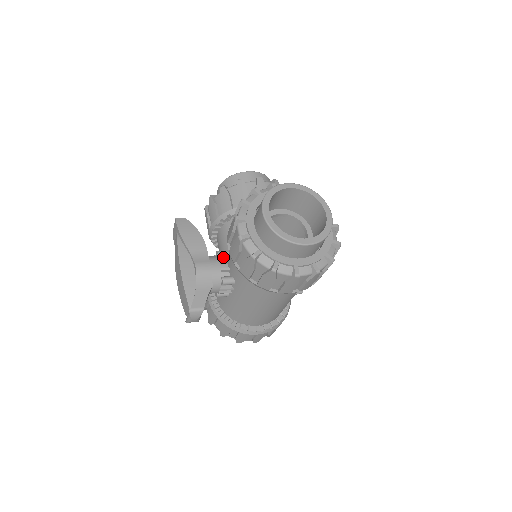
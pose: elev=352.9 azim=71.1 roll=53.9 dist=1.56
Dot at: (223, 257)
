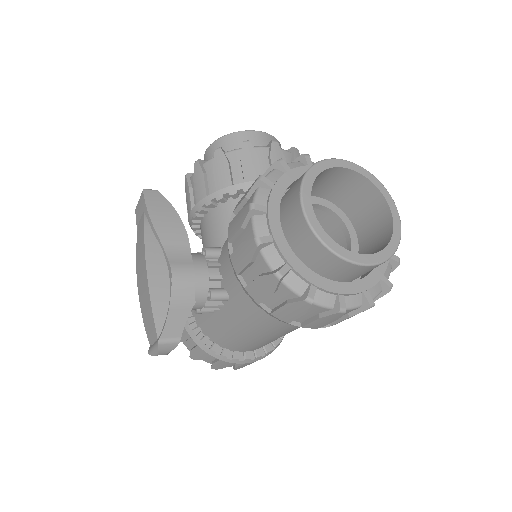
Dot at: (212, 257)
